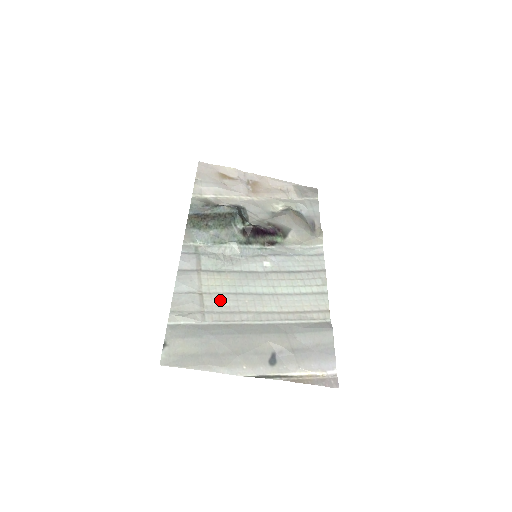
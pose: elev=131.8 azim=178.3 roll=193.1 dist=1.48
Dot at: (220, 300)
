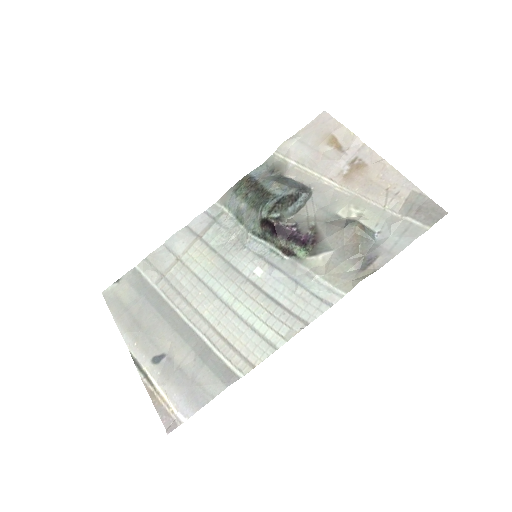
Dot at: (184, 276)
